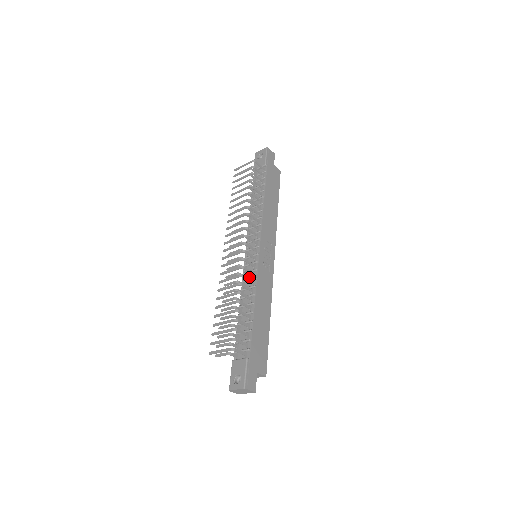
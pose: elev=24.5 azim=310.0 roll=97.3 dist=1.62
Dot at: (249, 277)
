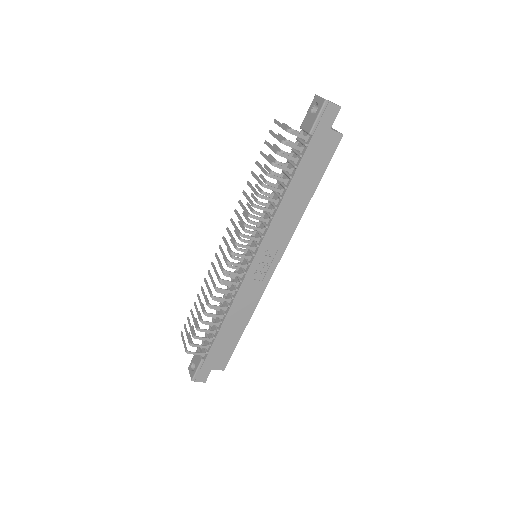
Dot at: (236, 281)
